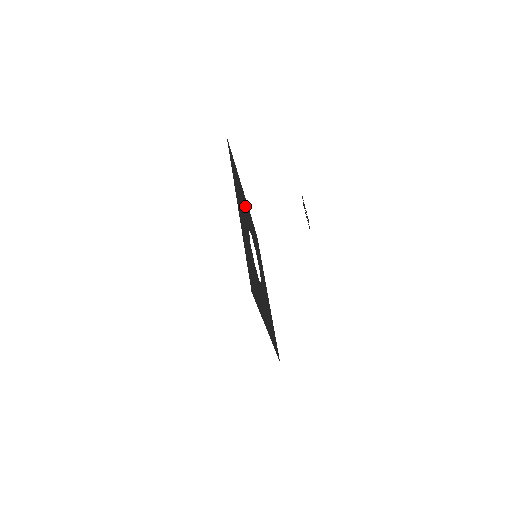
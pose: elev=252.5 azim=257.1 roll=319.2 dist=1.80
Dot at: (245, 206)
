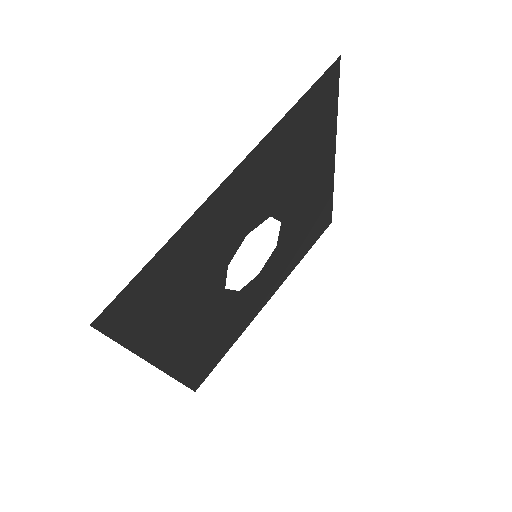
Dot at: (274, 276)
